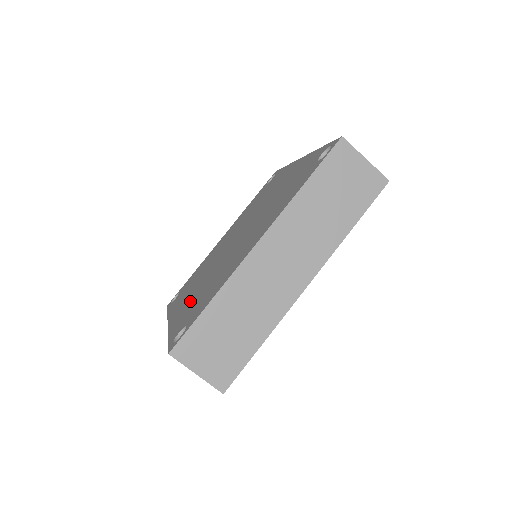
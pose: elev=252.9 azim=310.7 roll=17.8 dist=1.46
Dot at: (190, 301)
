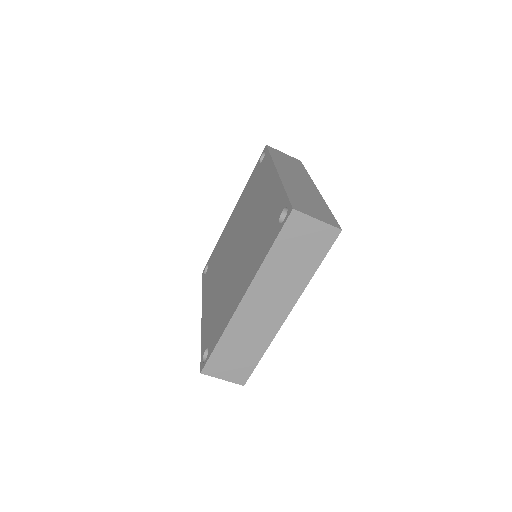
Dot at: (211, 307)
